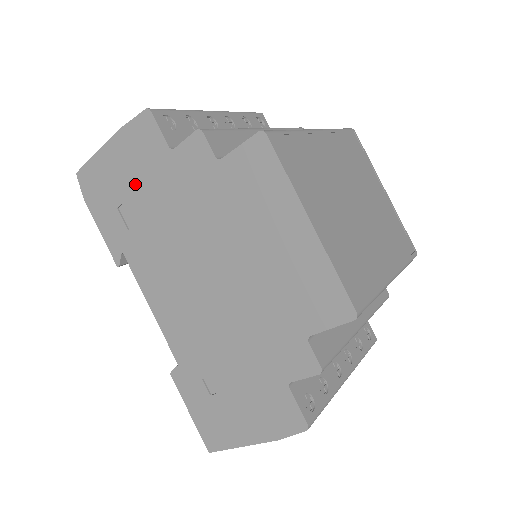
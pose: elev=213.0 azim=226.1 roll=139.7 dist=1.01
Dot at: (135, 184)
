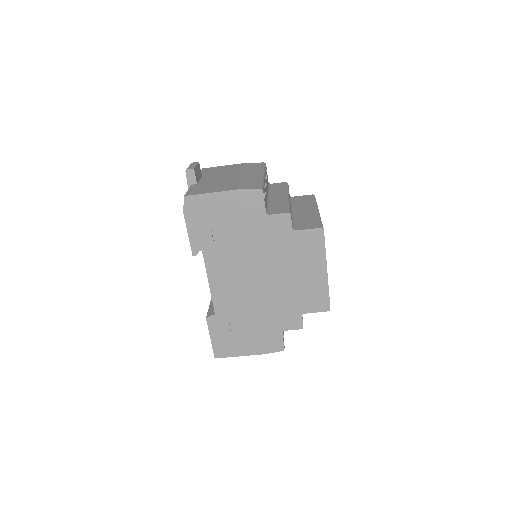
Dot at: (232, 220)
